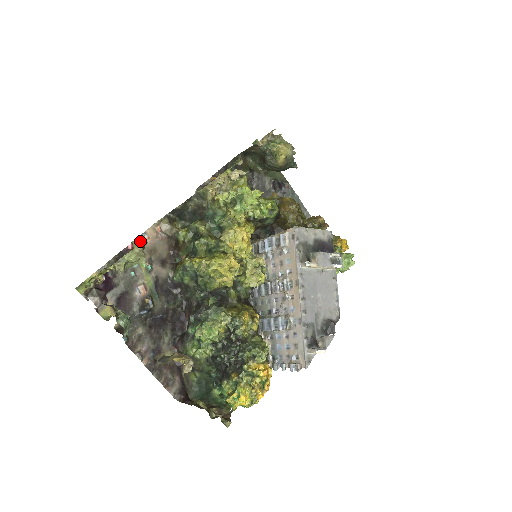
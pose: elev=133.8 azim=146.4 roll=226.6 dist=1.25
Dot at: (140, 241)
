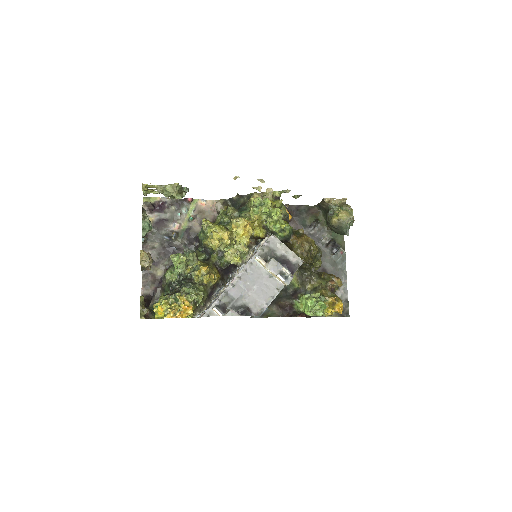
Dot at: (184, 187)
